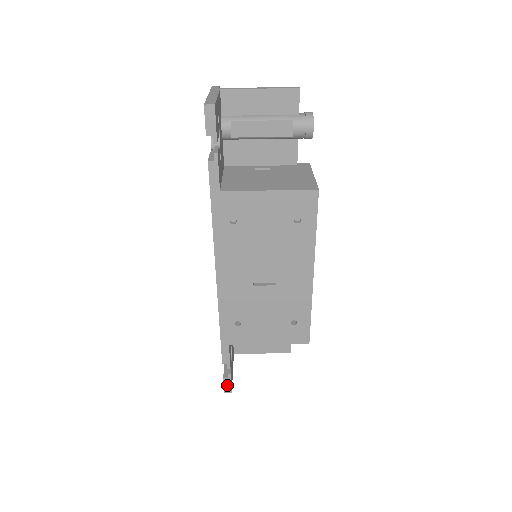
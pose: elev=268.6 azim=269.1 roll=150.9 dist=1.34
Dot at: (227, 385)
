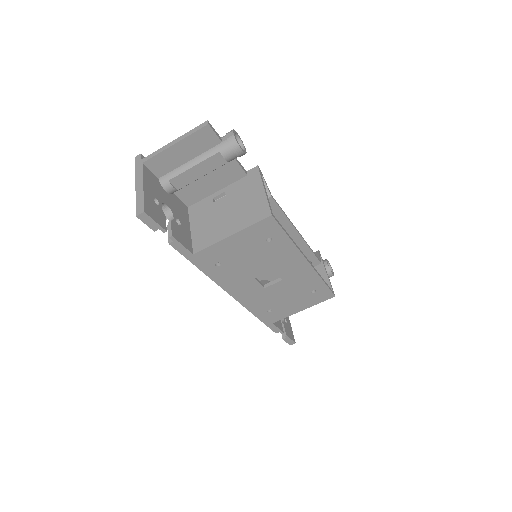
Dot at: (289, 341)
